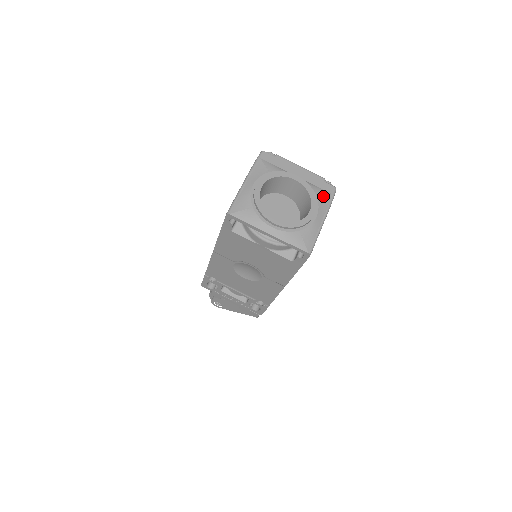
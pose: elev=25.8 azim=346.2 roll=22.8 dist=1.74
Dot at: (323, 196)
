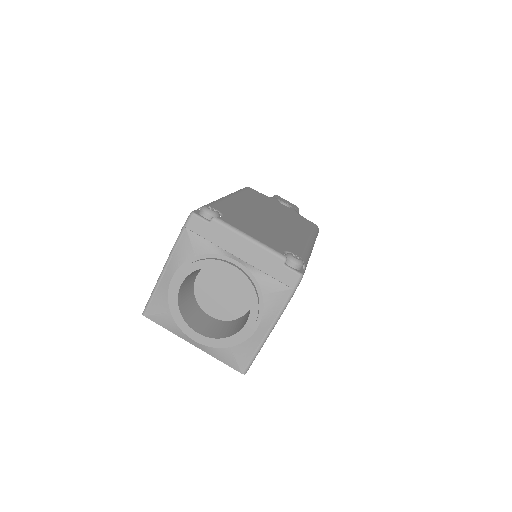
Dot at: (274, 294)
